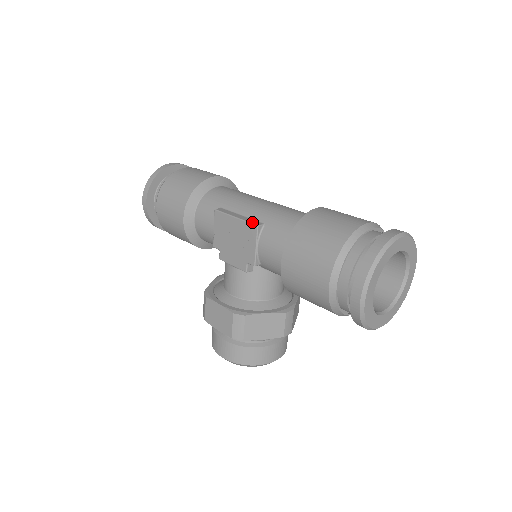
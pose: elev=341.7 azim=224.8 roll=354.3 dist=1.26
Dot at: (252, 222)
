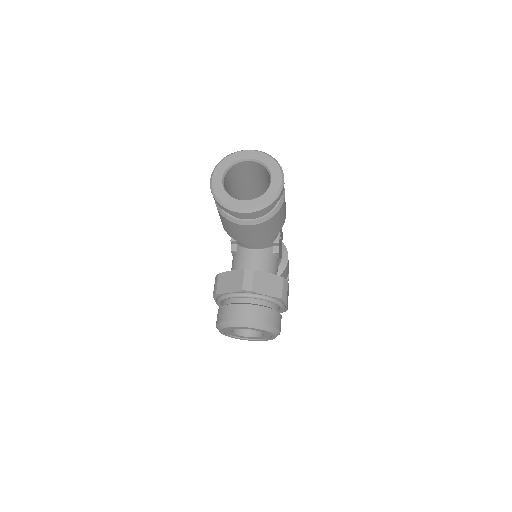
Dot at: occluded
